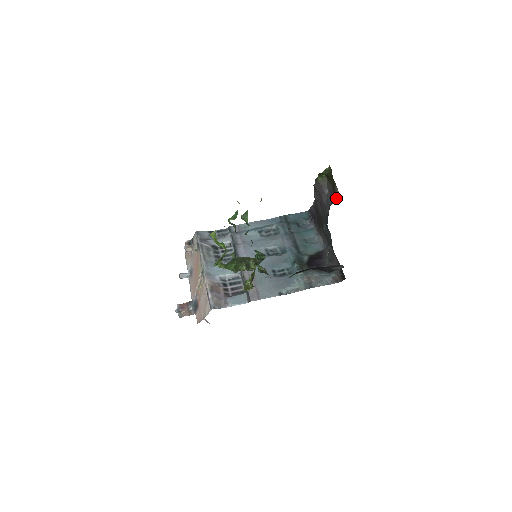
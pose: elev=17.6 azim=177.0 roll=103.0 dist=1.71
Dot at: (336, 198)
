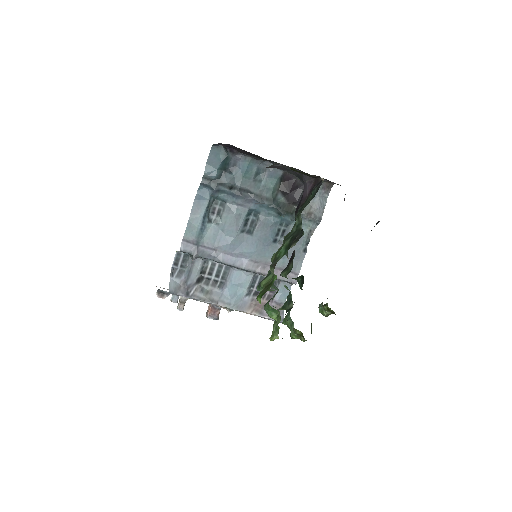
Dot at: (315, 177)
